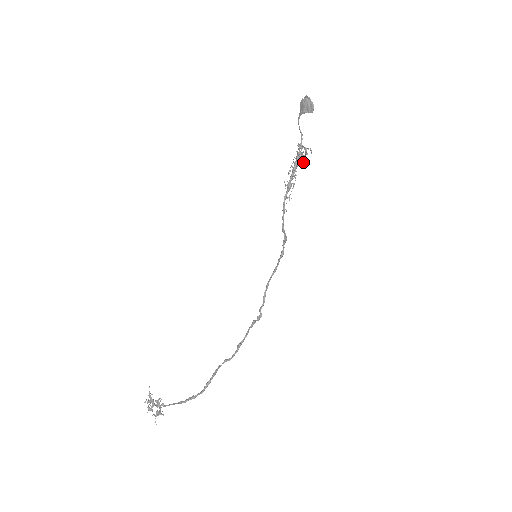
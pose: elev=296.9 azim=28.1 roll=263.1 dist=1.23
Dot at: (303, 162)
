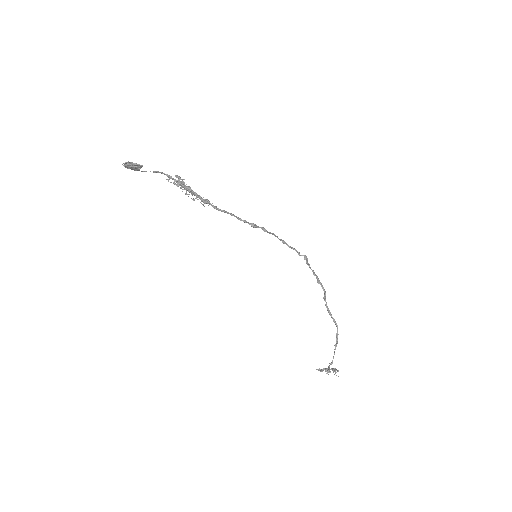
Dot at: (189, 187)
